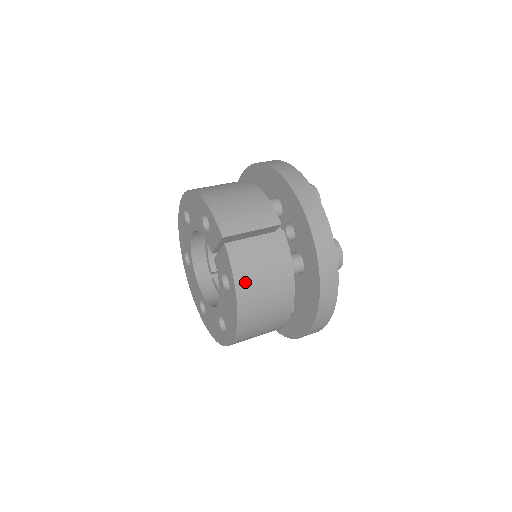
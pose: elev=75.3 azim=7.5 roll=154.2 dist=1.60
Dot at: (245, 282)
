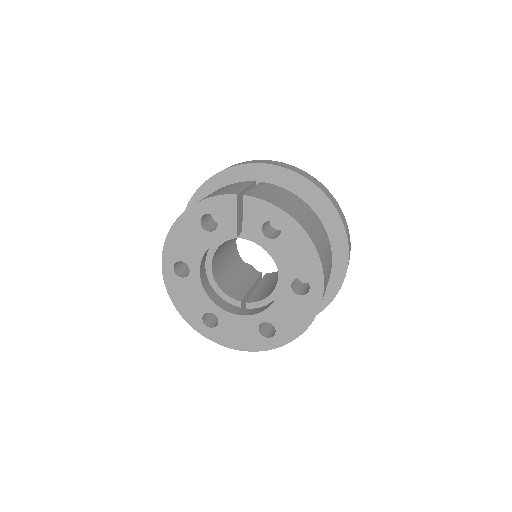
Dot at: (284, 207)
